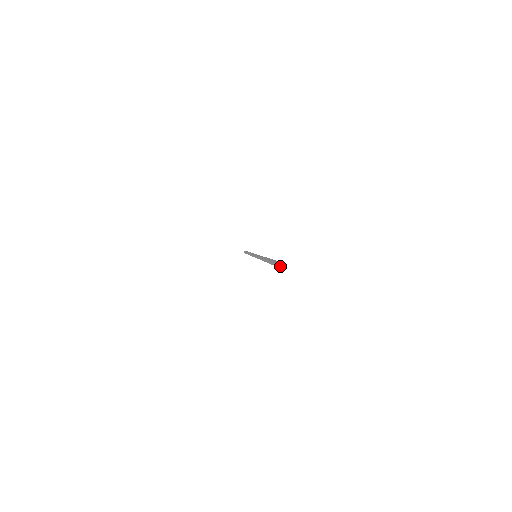
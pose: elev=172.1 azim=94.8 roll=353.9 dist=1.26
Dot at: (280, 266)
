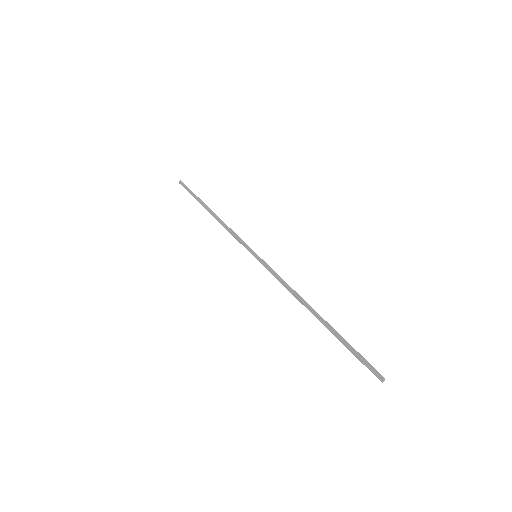
Dot at: occluded
